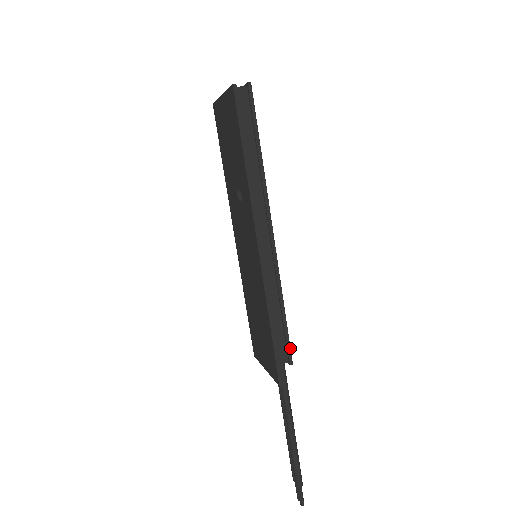
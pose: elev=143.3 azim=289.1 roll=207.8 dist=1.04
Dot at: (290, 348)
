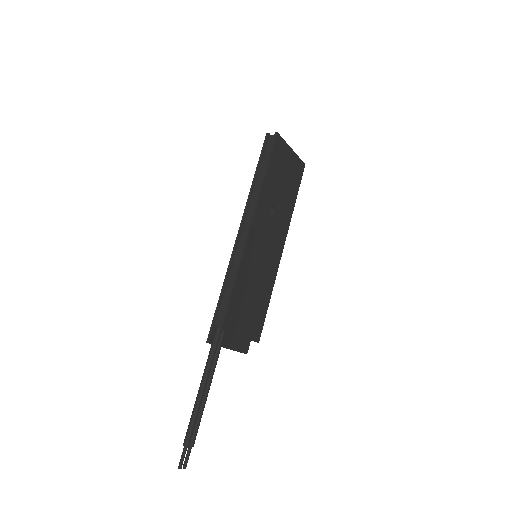
Dot at: (225, 316)
